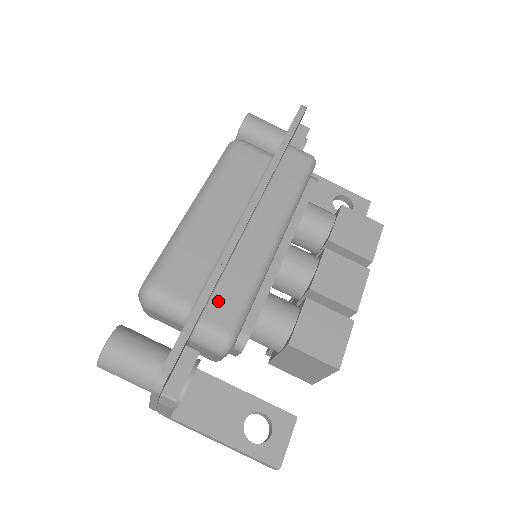
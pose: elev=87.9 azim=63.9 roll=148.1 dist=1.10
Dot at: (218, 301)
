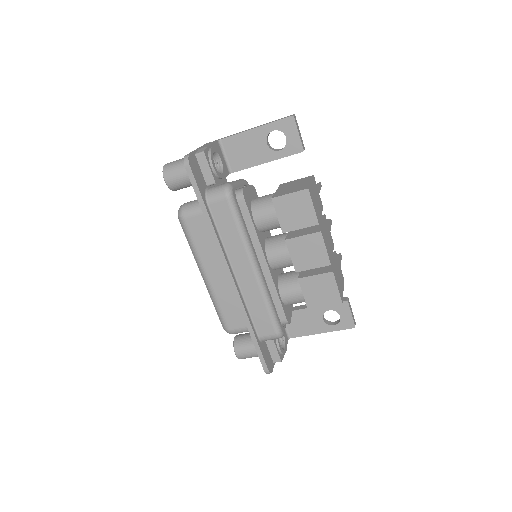
Dot at: (258, 325)
